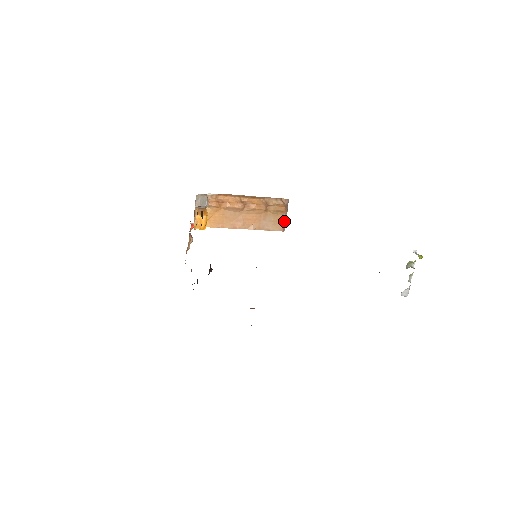
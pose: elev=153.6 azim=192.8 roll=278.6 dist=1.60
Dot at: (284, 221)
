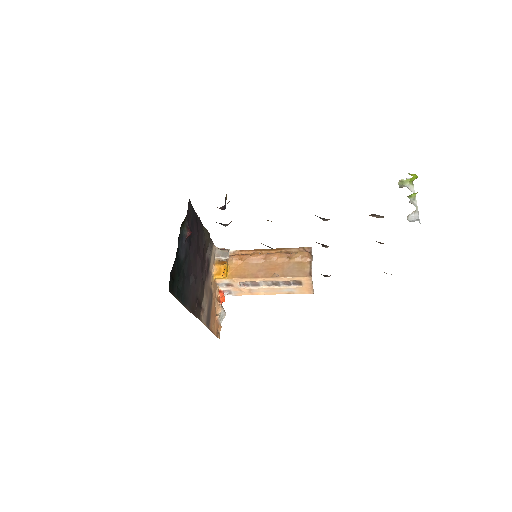
Dot at: (310, 267)
